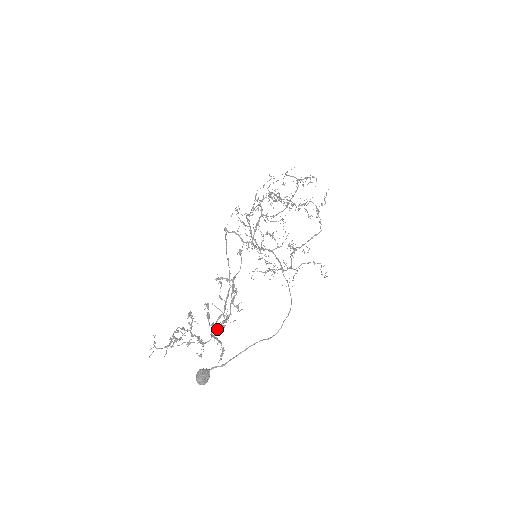
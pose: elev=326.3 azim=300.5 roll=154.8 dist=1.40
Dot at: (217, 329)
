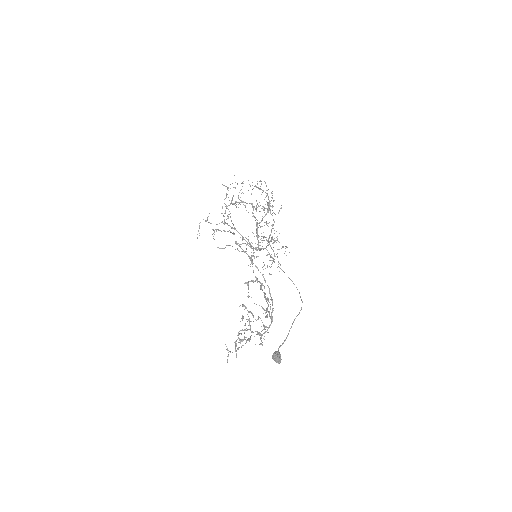
Dot at: (271, 320)
